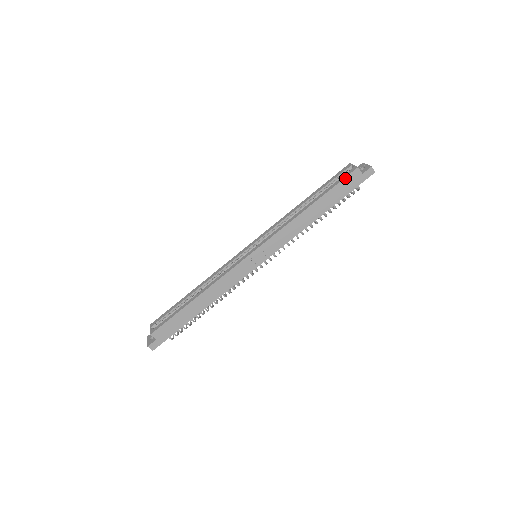
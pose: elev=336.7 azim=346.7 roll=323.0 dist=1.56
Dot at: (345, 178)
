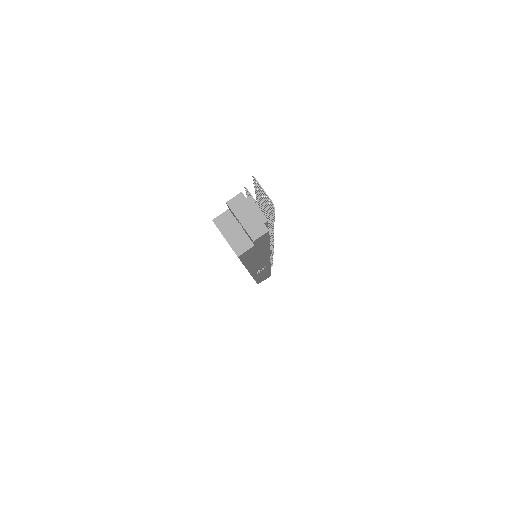
Dot at: (241, 260)
